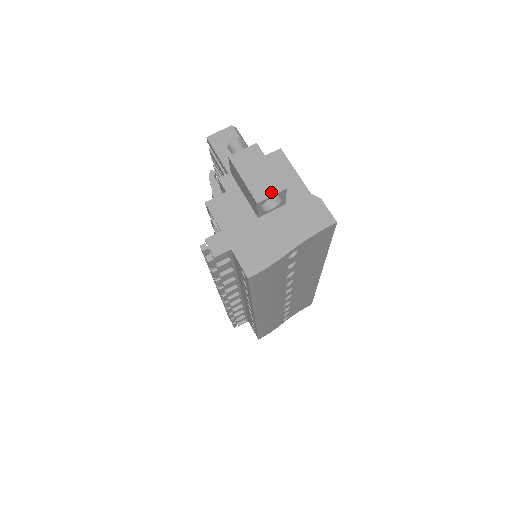
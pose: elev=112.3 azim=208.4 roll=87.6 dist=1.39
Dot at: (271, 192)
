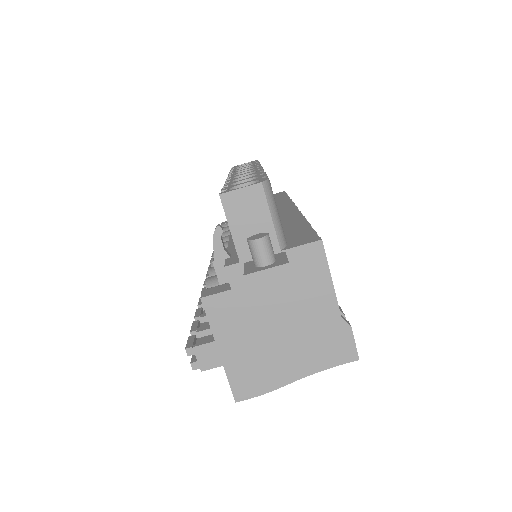
Dot at: (289, 341)
